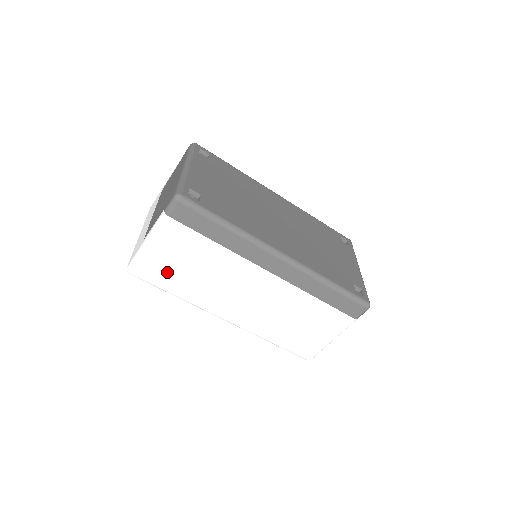
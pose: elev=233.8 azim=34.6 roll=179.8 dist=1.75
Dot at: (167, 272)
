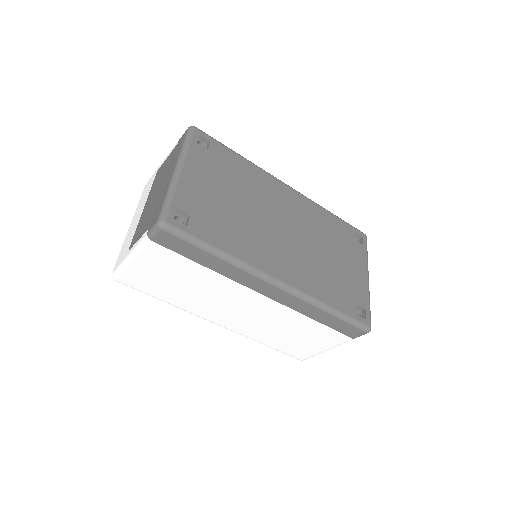
Dot at: (154, 284)
